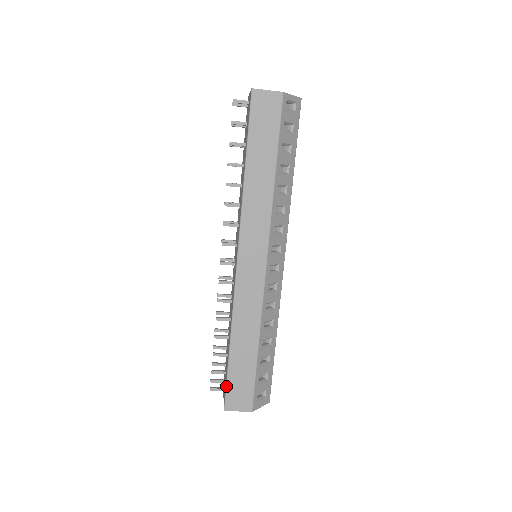
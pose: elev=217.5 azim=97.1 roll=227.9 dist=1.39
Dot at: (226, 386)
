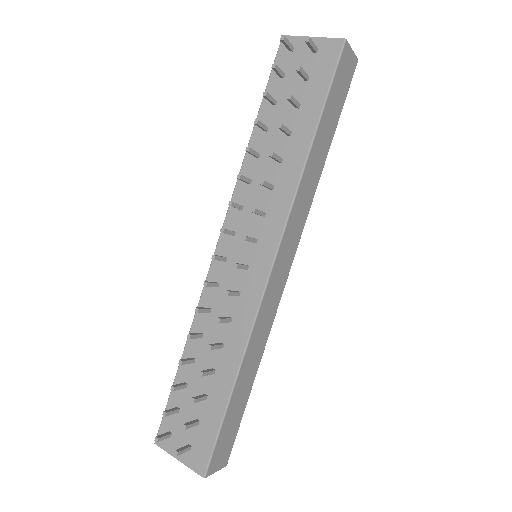
Dot at: (216, 442)
